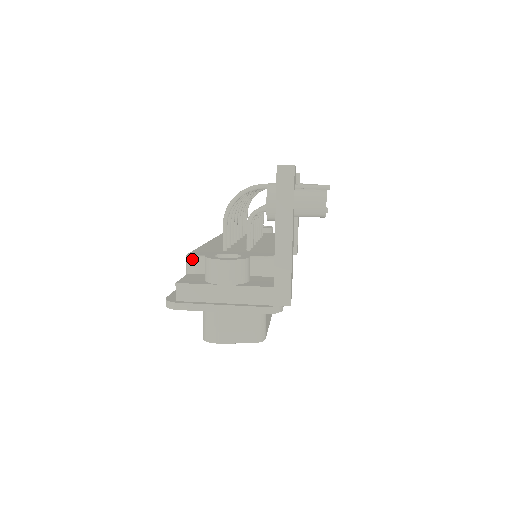
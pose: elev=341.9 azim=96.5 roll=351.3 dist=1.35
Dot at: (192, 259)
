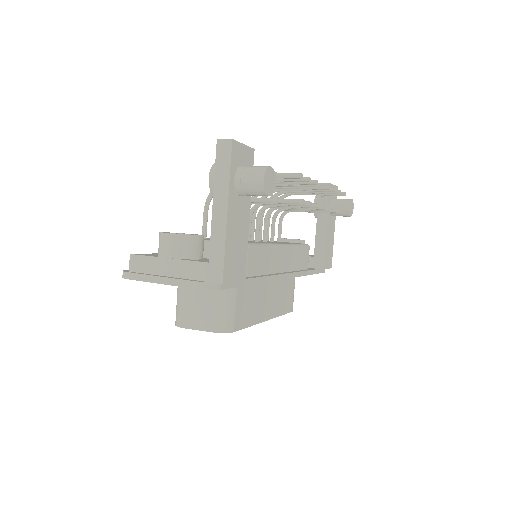
Dot at: occluded
